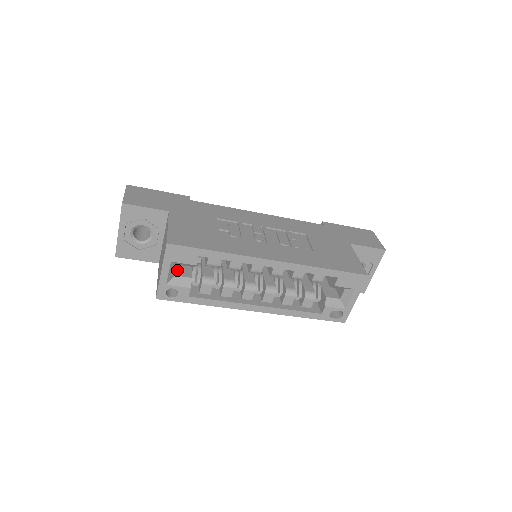
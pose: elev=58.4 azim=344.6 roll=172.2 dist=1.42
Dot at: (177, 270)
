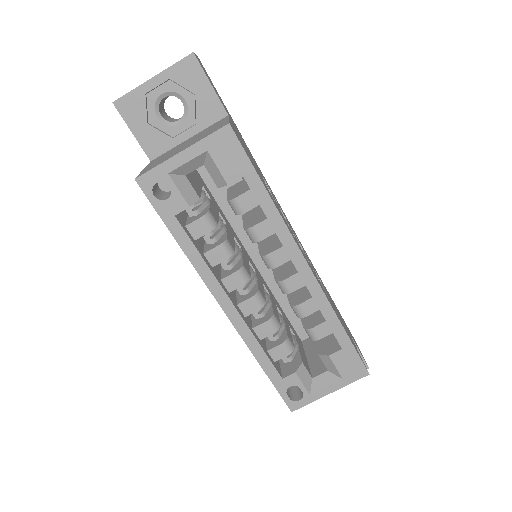
Dot at: (189, 175)
